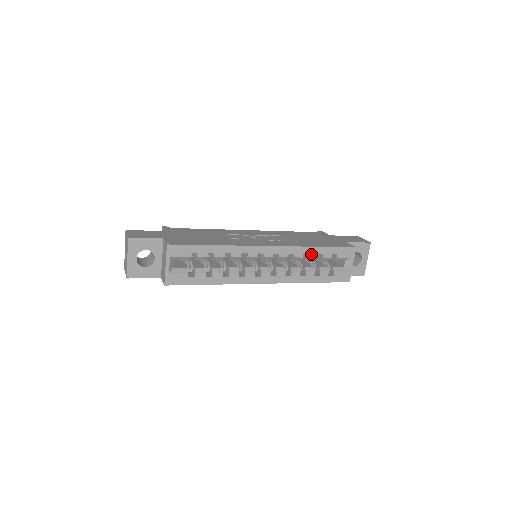
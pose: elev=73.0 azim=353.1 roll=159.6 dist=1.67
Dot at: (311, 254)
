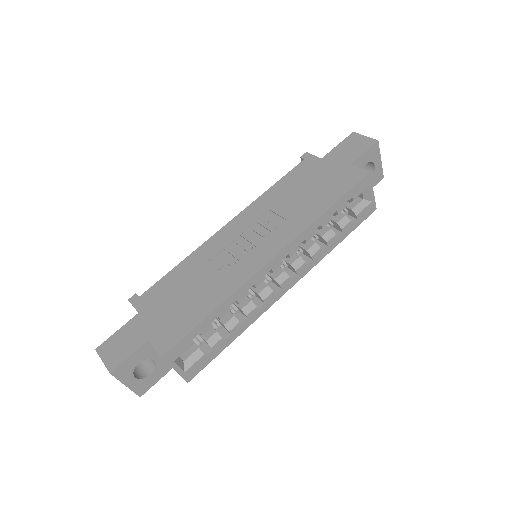
Dot at: (323, 223)
